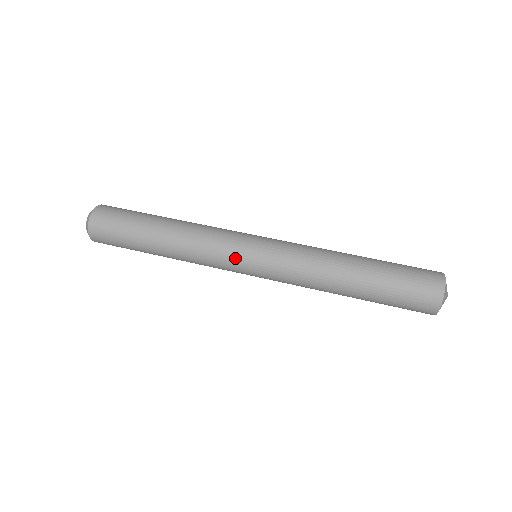
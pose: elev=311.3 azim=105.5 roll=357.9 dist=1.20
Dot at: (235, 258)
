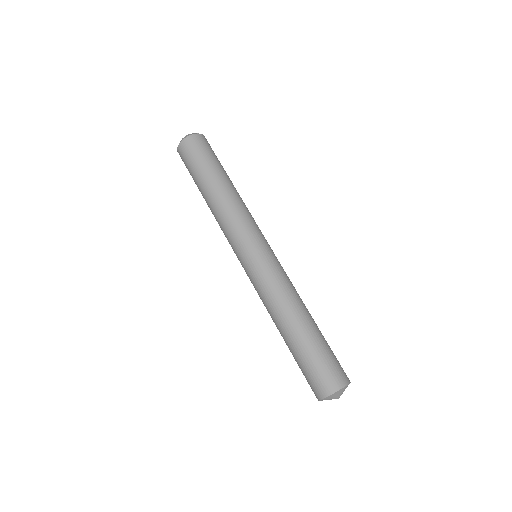
Dot at: (235, 253)
